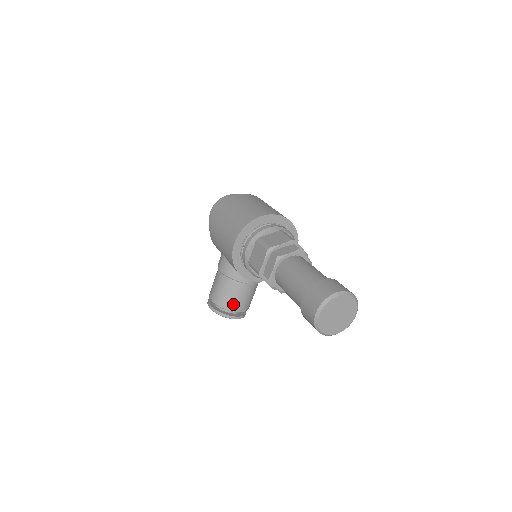
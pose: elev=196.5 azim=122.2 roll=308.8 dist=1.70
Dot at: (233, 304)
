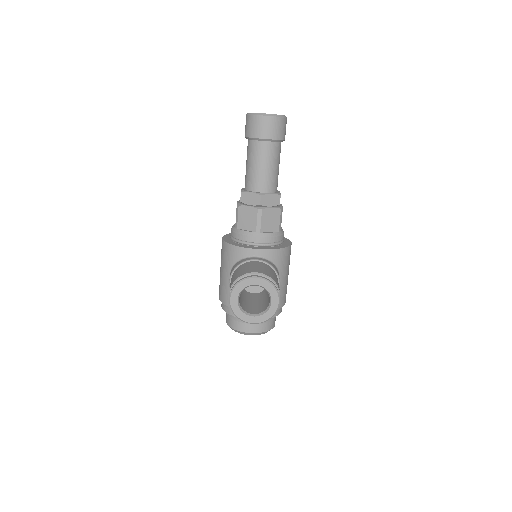
Dot at: (248, 270)
